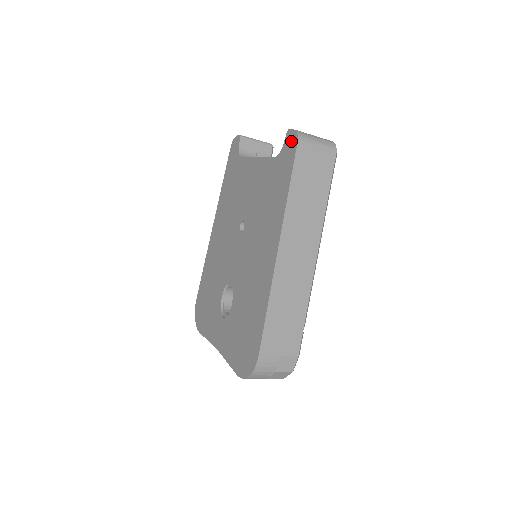
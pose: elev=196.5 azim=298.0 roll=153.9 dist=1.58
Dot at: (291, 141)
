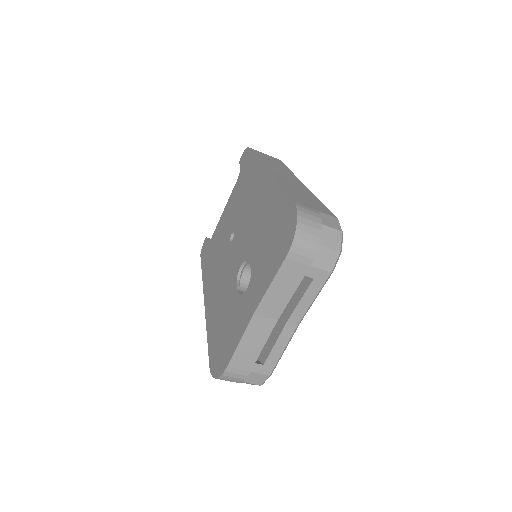
Dot at: (244, 155)
